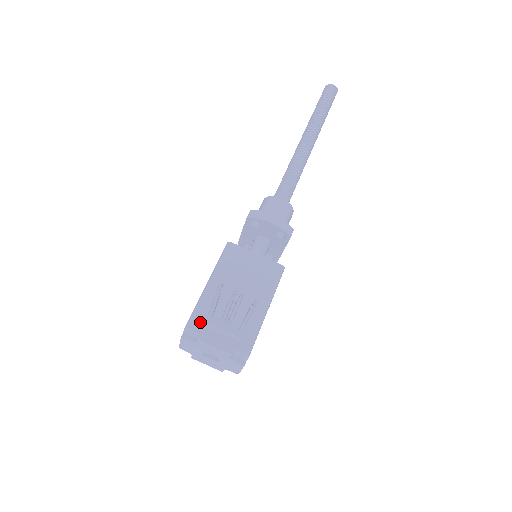
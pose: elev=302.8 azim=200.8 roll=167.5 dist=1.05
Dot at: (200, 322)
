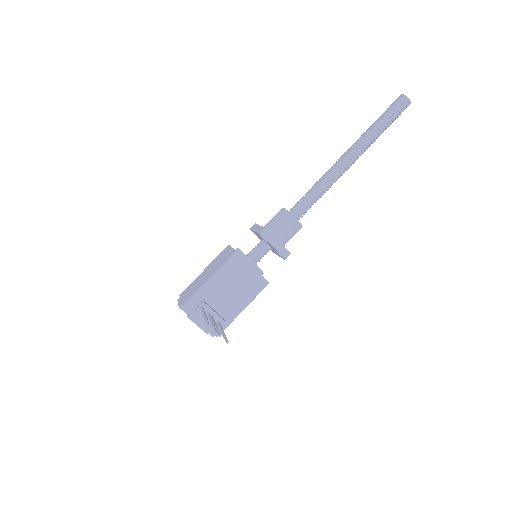
Dot at: (194, 307)
